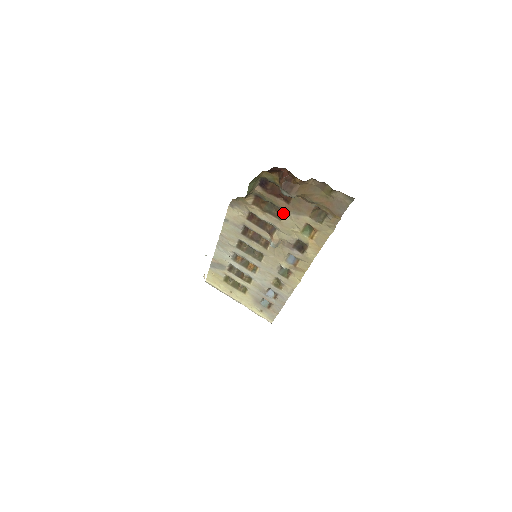
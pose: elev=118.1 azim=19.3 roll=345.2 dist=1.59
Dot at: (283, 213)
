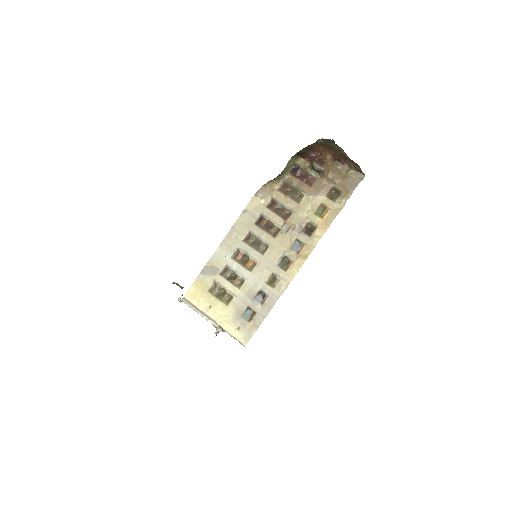
Dot at: (303, 196)
